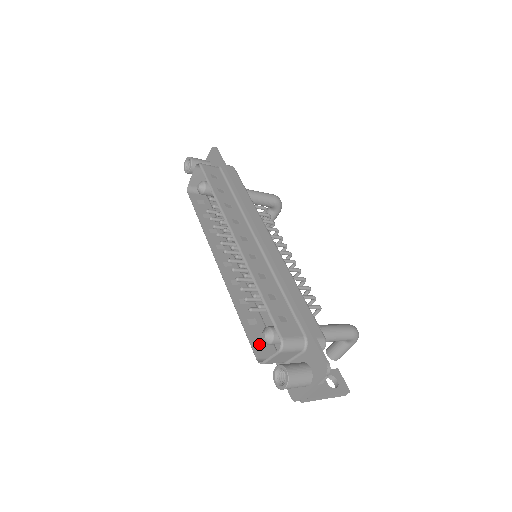
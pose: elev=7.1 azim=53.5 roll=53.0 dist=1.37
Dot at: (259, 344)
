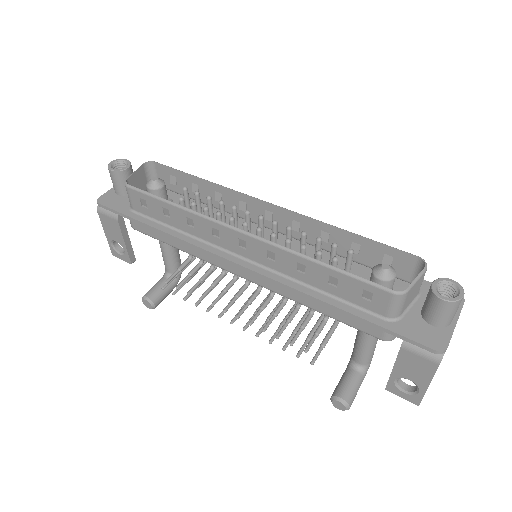
Dot at: (369, 290)
